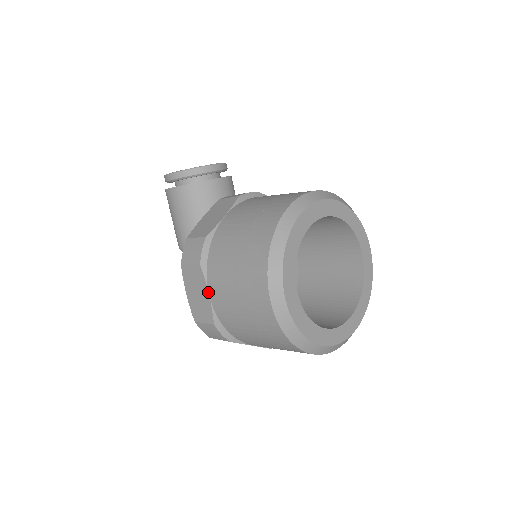
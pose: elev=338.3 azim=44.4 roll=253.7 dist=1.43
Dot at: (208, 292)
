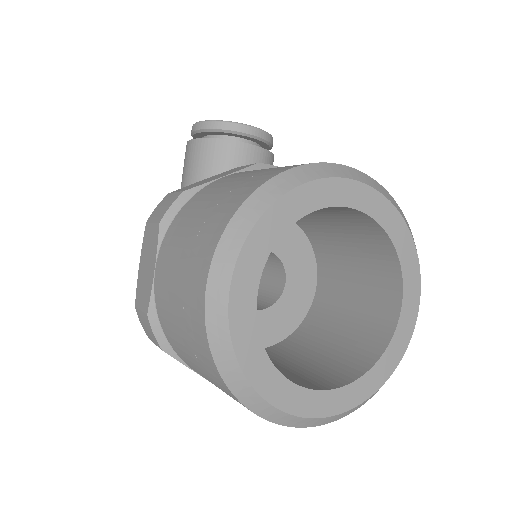
Dot at: (155, 264)
